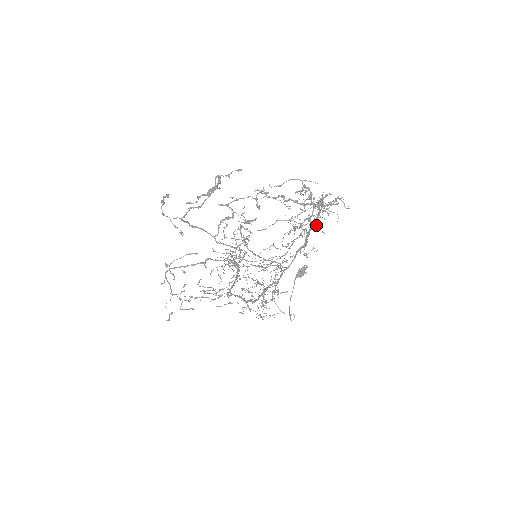
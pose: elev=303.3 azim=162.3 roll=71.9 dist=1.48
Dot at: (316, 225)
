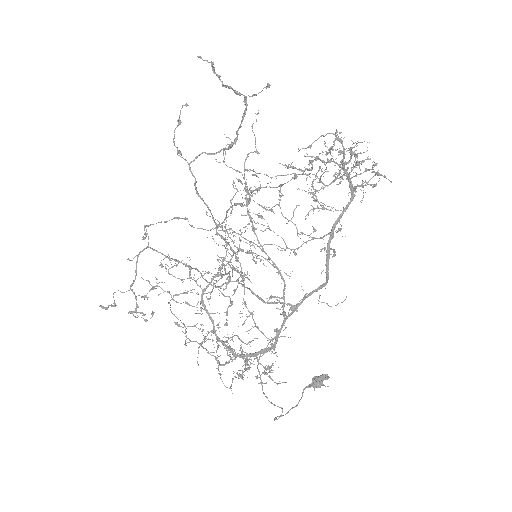
Dot at: (340, 176)
